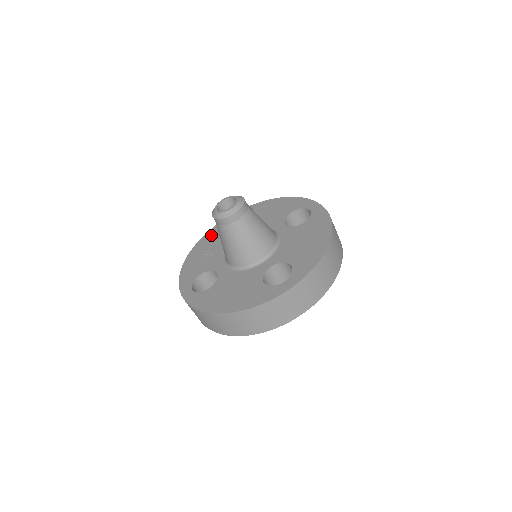
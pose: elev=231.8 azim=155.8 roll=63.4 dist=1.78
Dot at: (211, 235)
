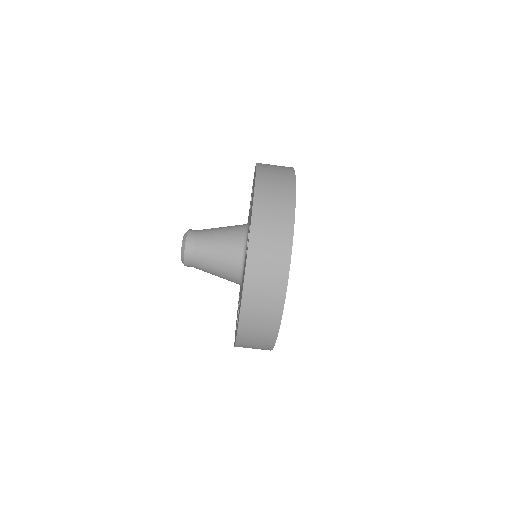
Dot at: occluded
